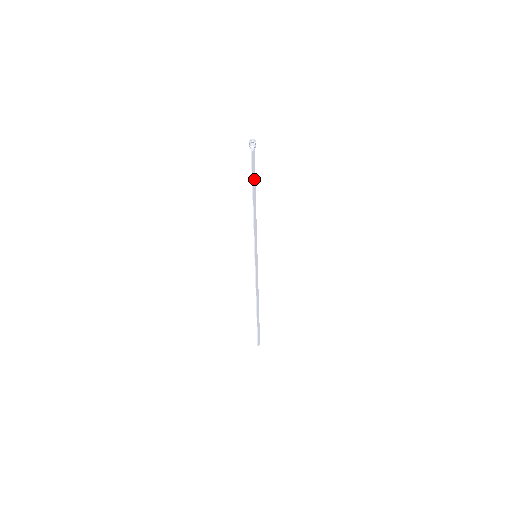
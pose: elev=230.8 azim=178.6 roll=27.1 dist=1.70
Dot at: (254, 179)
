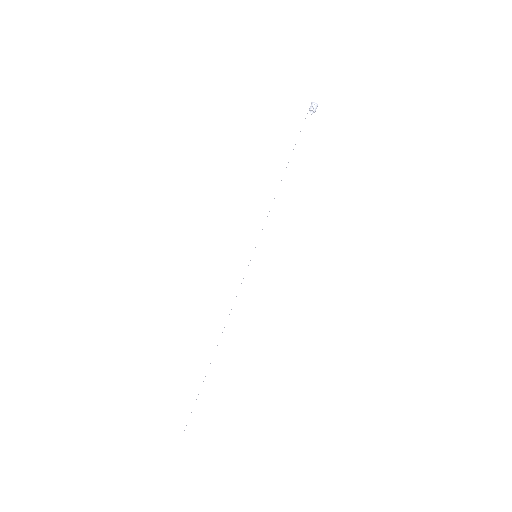
Dot at: (299, 148)
